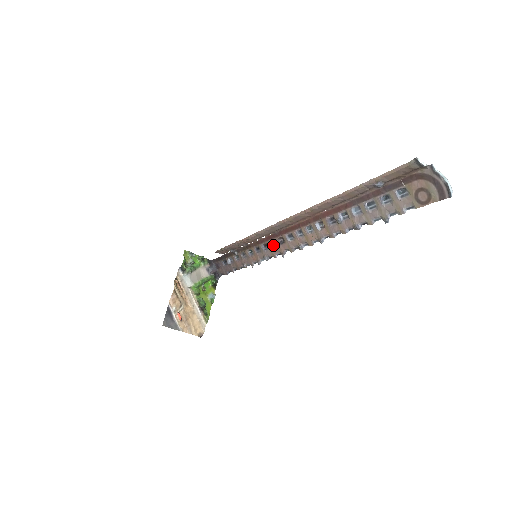
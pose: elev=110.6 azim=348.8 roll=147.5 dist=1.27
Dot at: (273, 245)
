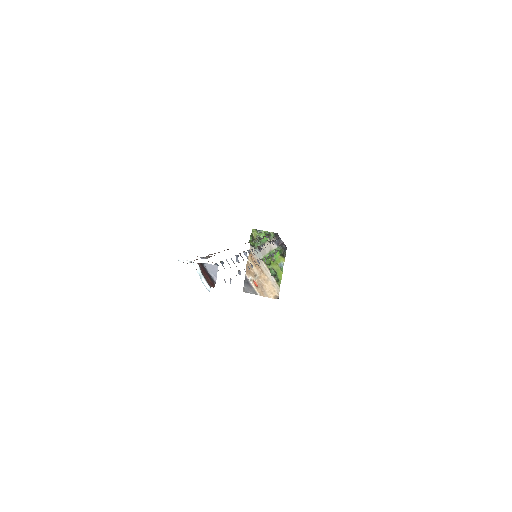
Dot at: (262, 248)
